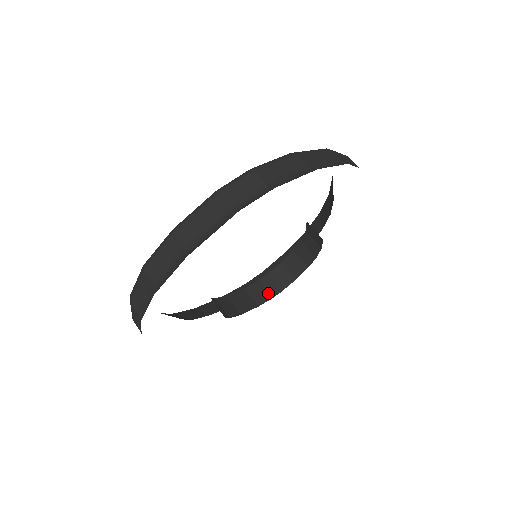
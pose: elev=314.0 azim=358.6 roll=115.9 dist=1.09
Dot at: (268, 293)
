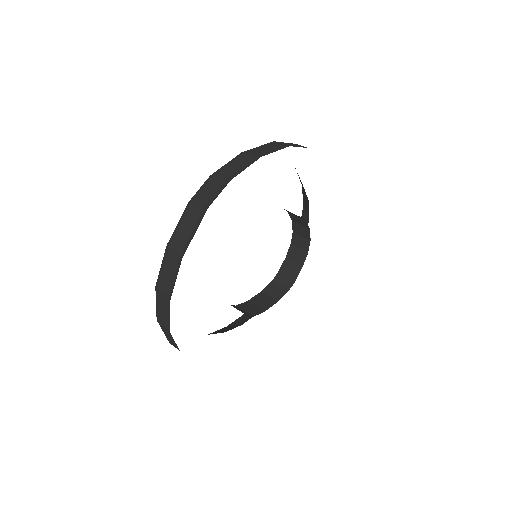
Dot at: (283, 288)
